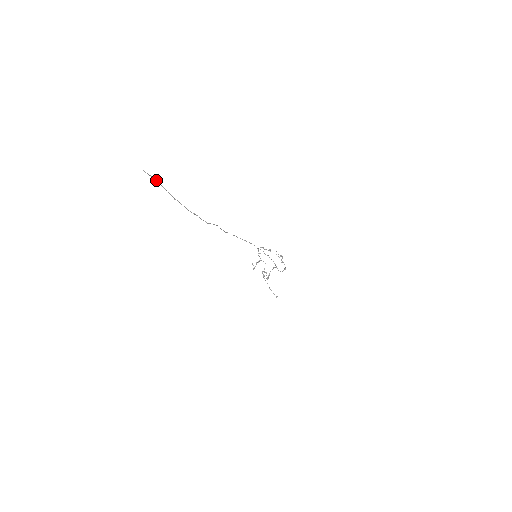
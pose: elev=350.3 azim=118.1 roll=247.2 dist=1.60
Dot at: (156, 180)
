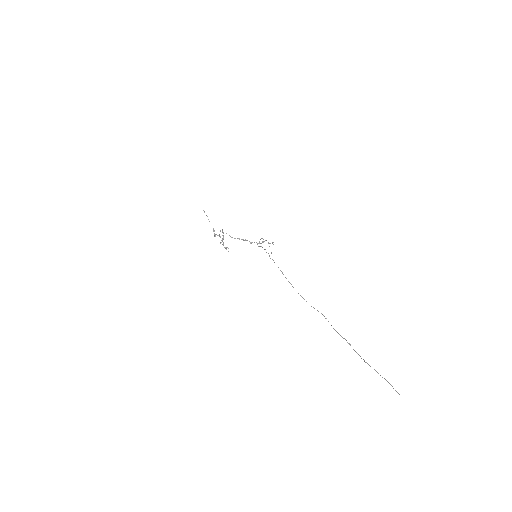
Dot at: (386, 380)
